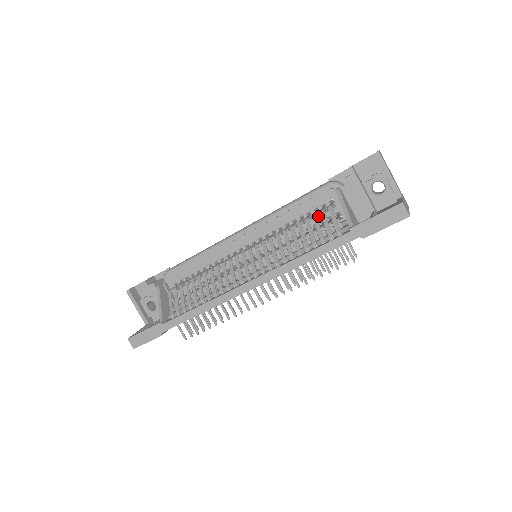
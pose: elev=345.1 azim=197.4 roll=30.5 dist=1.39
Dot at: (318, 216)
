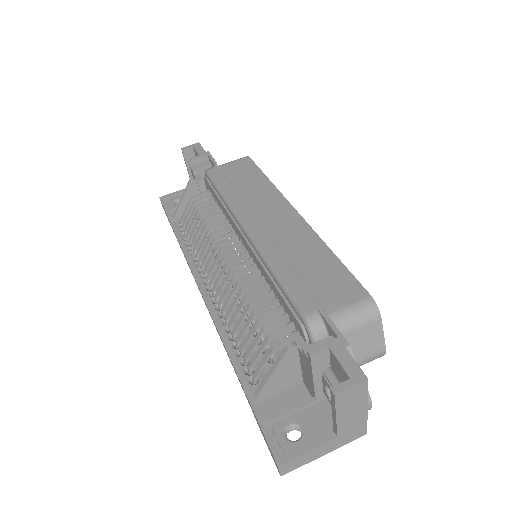
Dot at: (288, 320)
